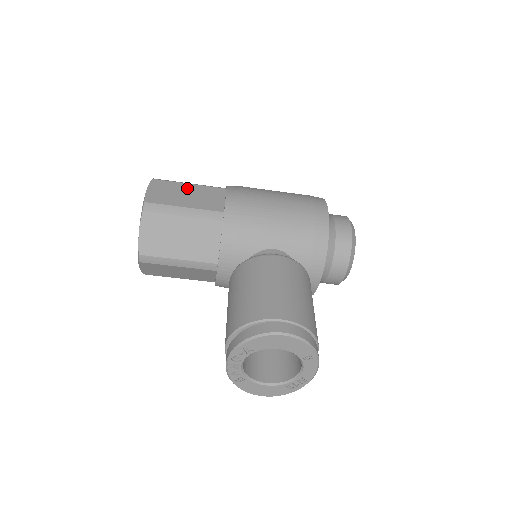
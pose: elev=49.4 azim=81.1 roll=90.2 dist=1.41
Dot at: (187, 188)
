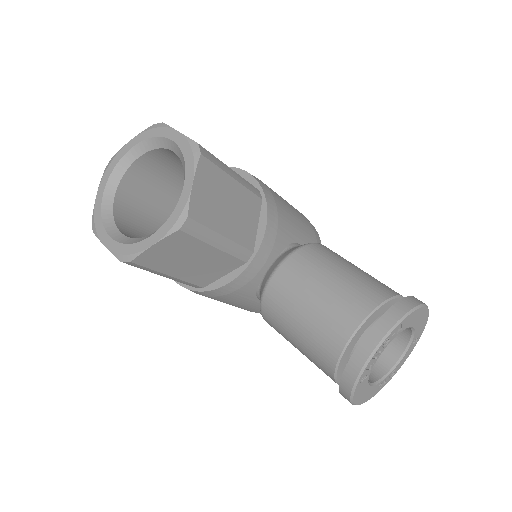
Dot at: occluded
